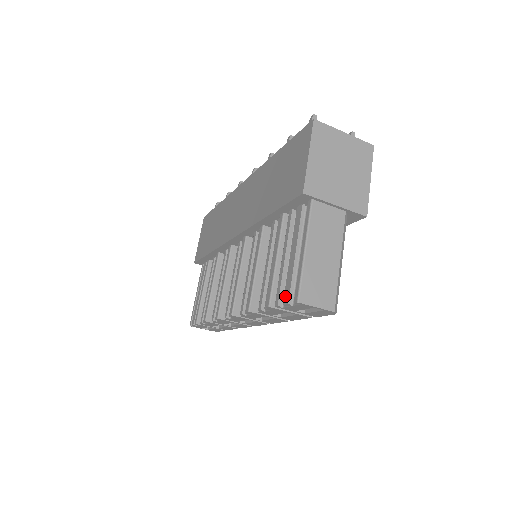
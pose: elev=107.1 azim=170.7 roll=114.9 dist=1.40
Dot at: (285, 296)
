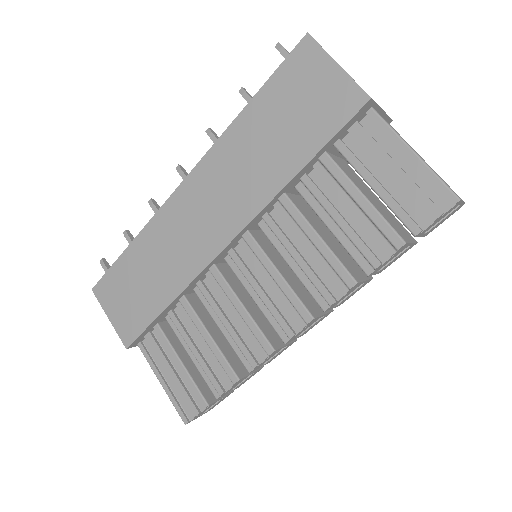
Dot at: (427, 212)
